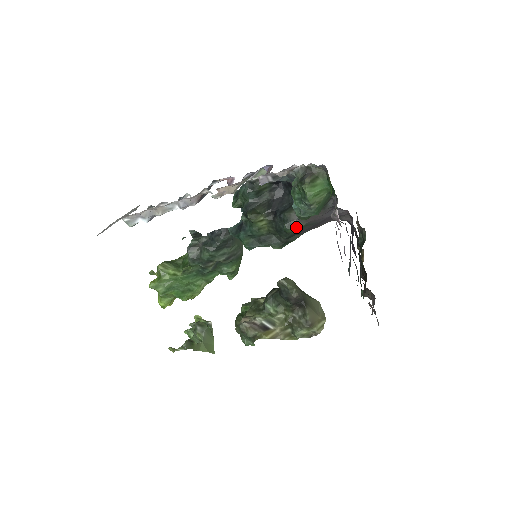
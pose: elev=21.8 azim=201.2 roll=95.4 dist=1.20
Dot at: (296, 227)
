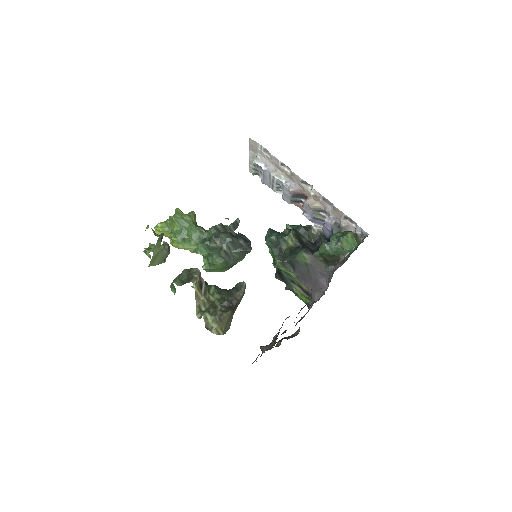
Dot at: (305, 257)
